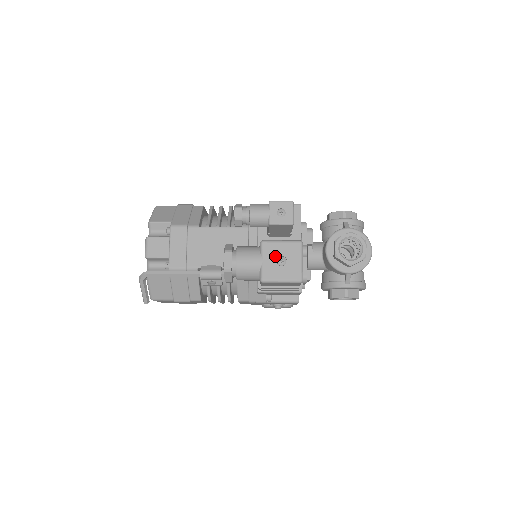
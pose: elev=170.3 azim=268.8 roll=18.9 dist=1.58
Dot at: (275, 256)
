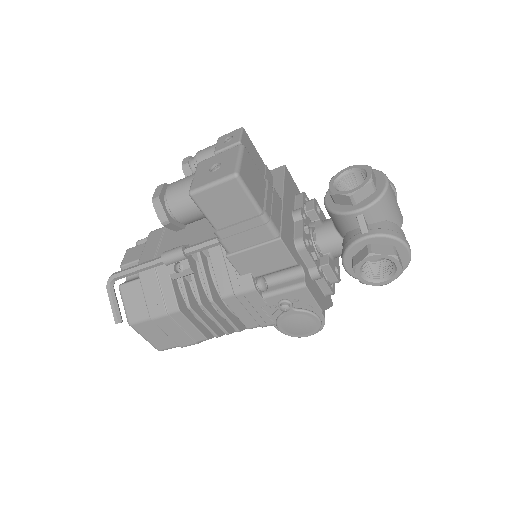
Dot at: (209, 167)
